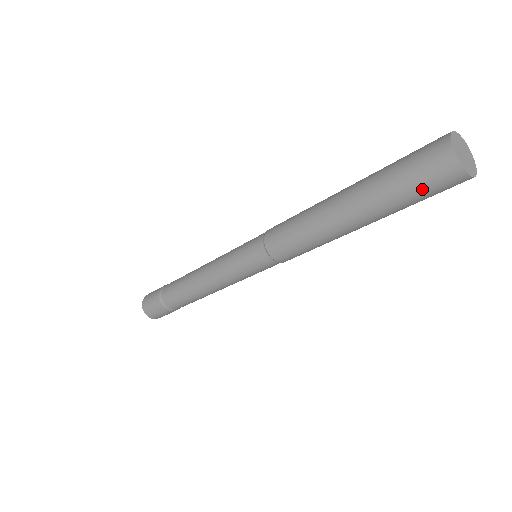
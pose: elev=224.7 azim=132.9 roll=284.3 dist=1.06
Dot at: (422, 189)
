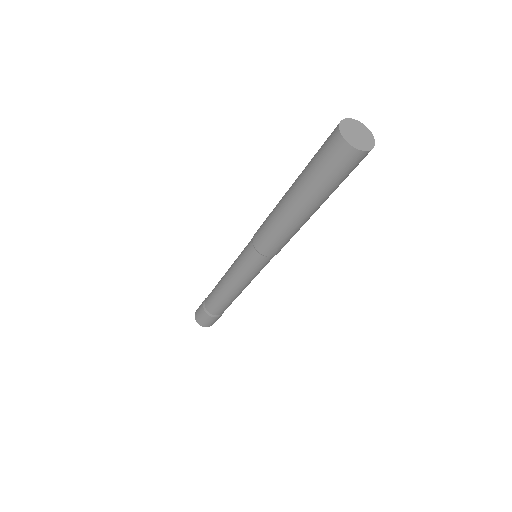
Dot at: (338, 173)
